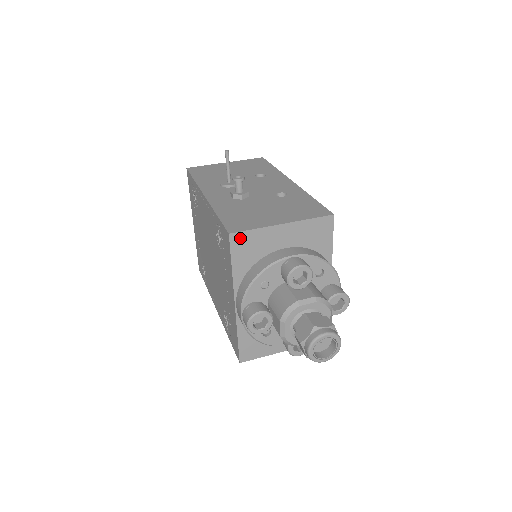
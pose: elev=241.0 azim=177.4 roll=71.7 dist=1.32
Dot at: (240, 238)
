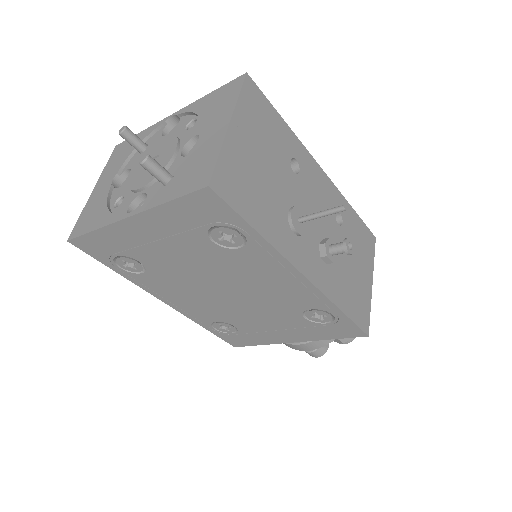
Dot at: occluded
